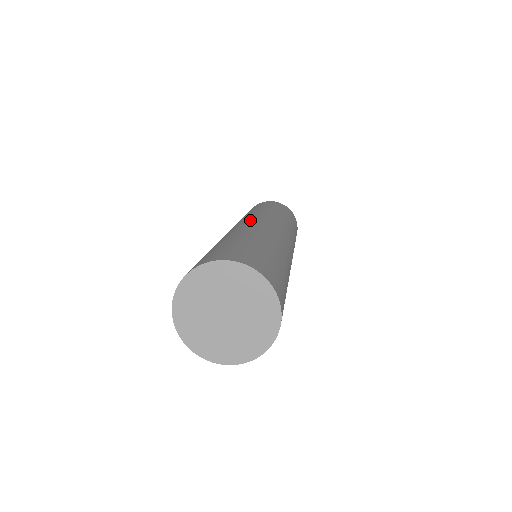
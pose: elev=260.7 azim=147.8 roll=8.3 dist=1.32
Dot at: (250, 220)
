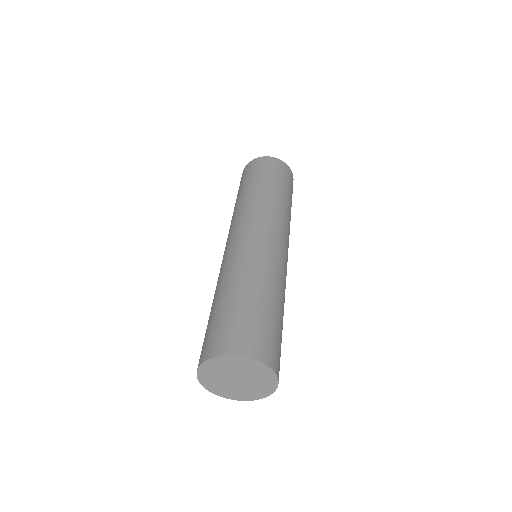
Dot at: (229, 241)
